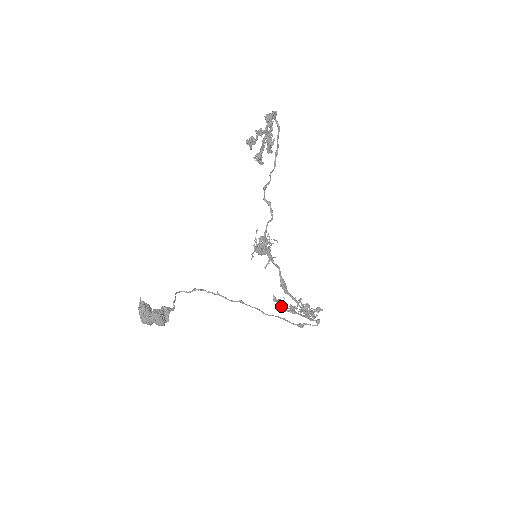
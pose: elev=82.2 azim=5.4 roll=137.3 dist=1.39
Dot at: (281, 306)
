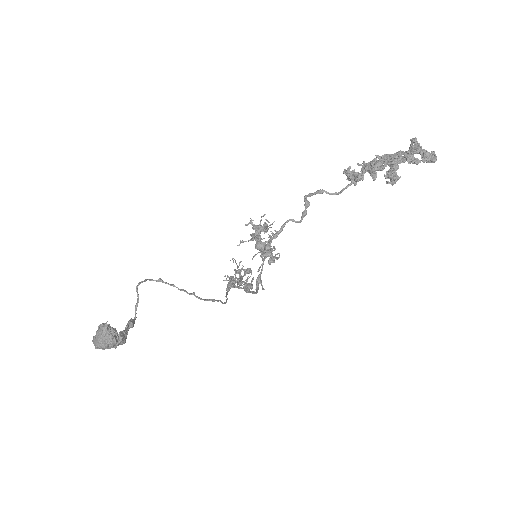
Dot at: (232, 284)
